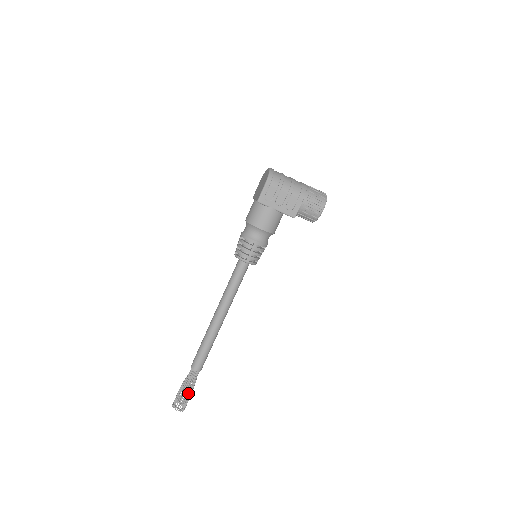
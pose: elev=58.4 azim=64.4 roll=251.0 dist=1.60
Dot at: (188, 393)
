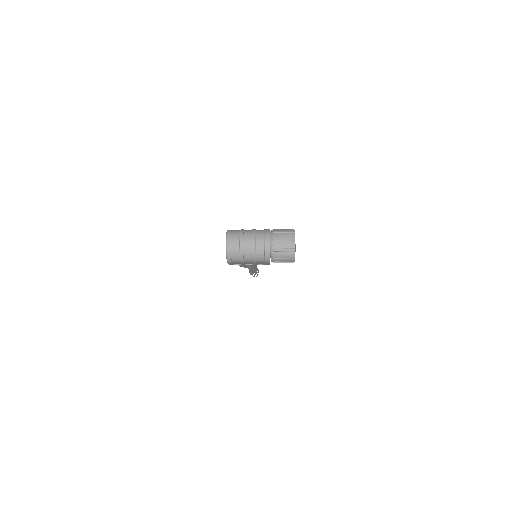
Dot at: occluded
